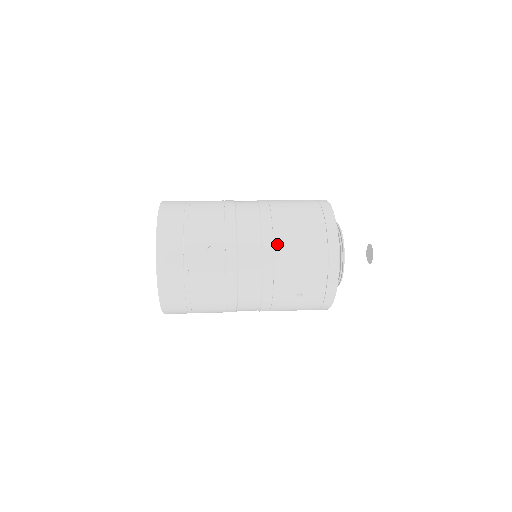
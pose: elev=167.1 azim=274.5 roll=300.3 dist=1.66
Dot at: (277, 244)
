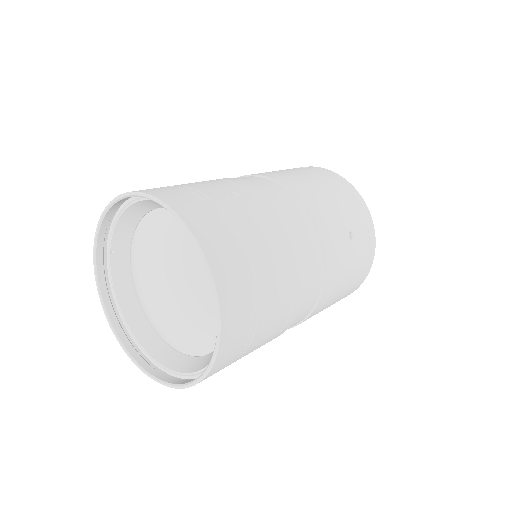
Dot at: (293, 181)
